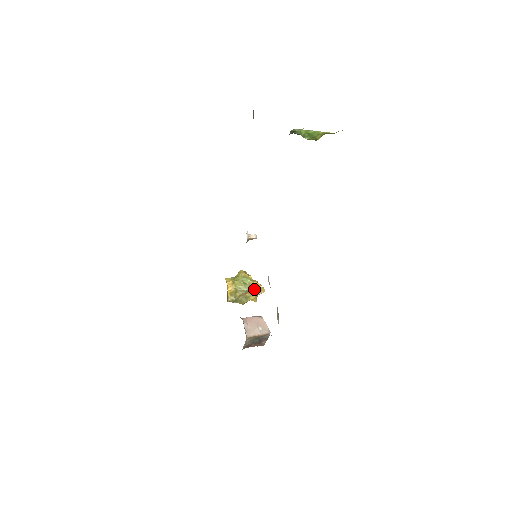
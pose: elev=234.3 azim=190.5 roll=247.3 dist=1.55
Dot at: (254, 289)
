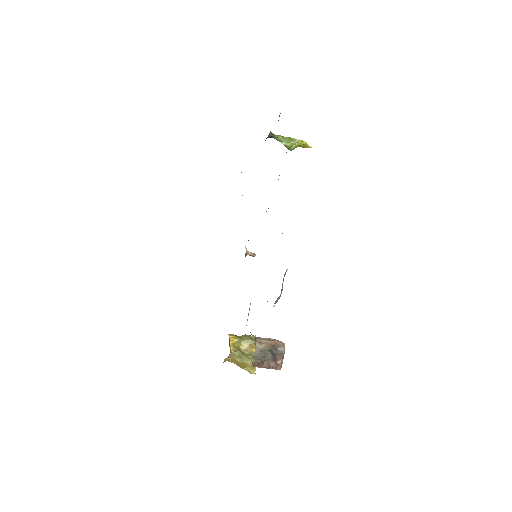
Dot at: occluded
